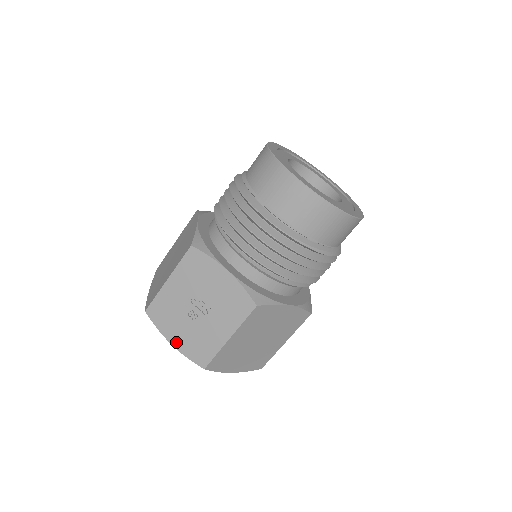
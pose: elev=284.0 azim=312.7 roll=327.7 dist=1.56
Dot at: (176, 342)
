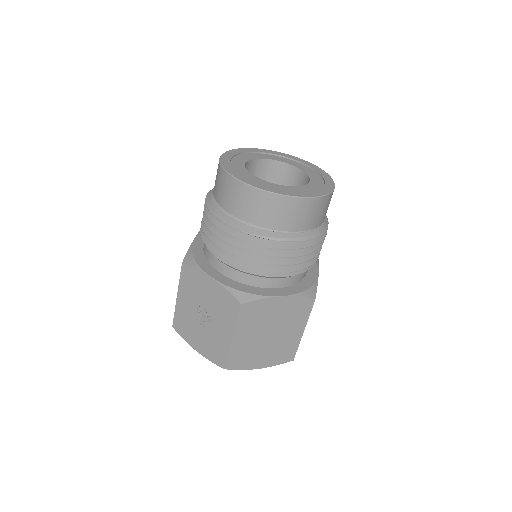
Dot at: (199, 349)
